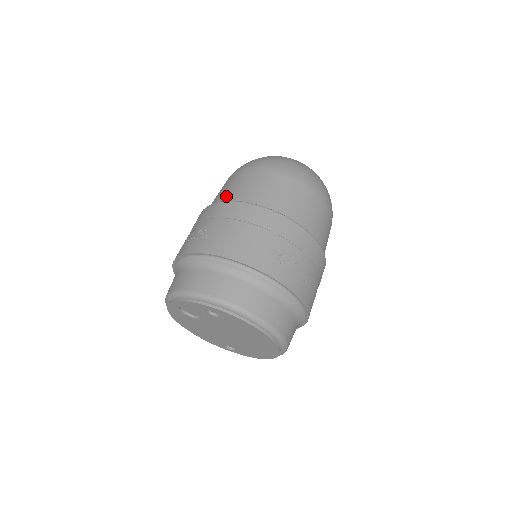
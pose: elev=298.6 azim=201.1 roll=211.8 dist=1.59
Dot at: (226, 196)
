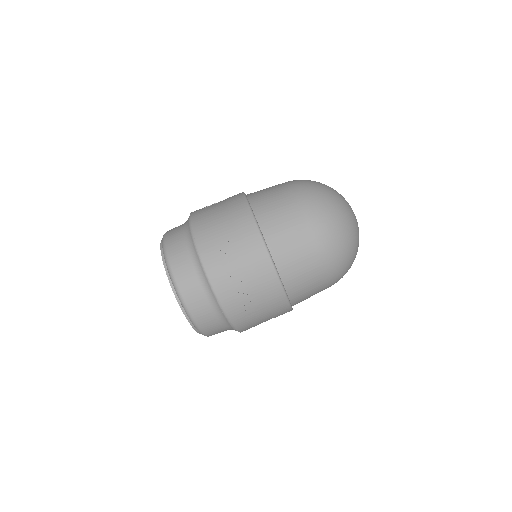
Dot at: occluded
